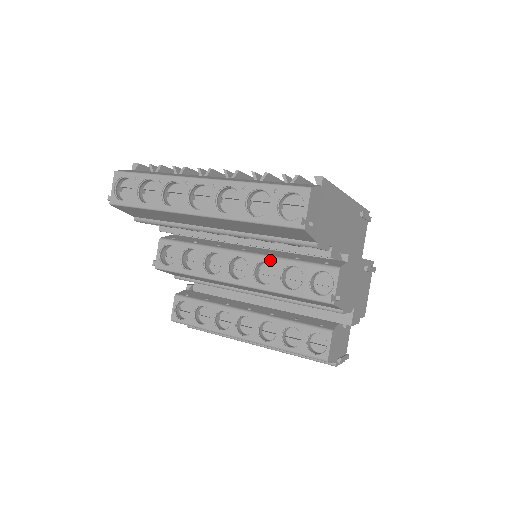
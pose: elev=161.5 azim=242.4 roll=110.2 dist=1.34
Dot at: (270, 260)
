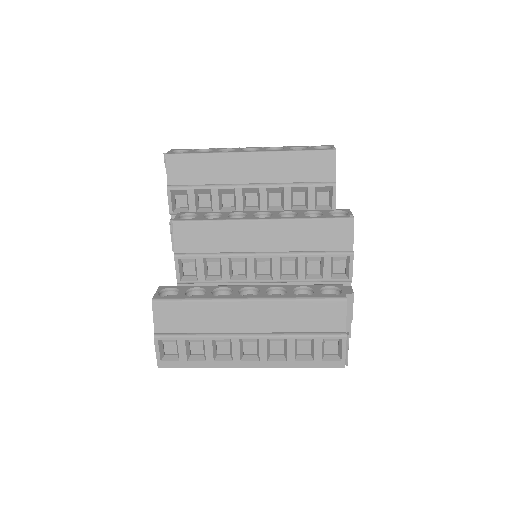
Dot at: (291, 211)
